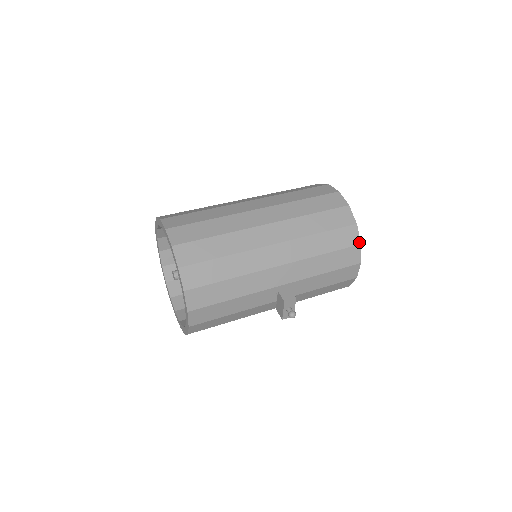
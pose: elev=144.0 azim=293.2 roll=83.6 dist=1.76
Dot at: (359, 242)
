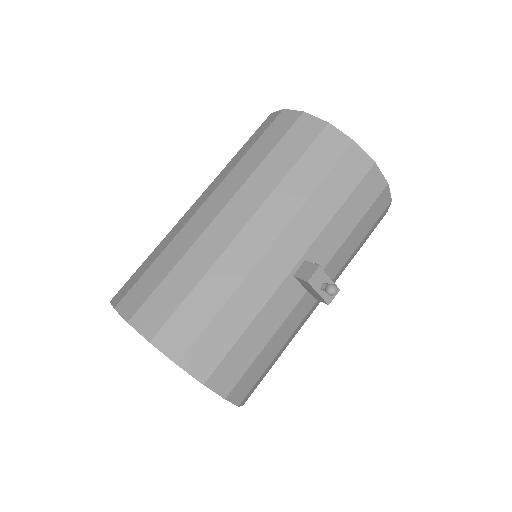
Dot at: (350, 140)
